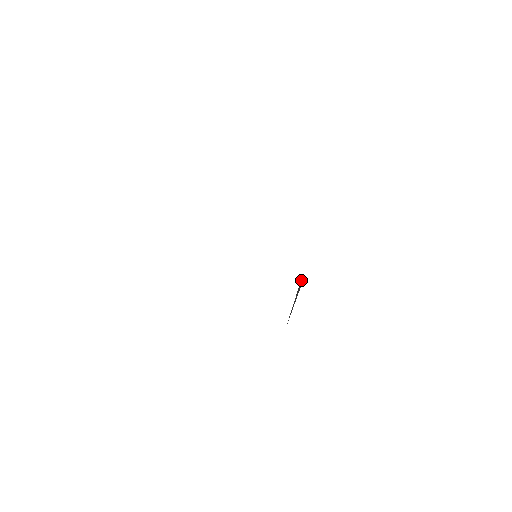
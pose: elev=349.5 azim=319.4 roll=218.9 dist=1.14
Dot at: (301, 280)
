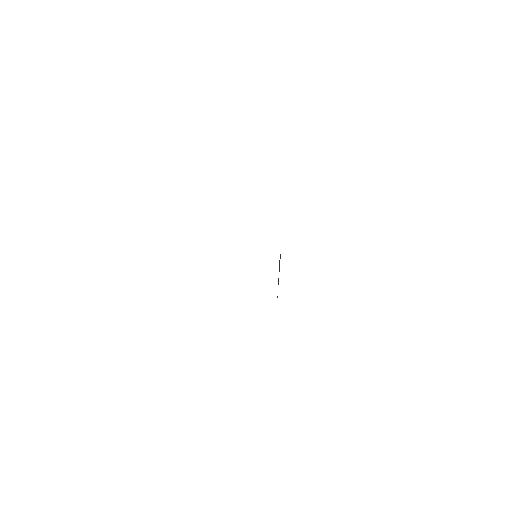
Dot at: occluded
